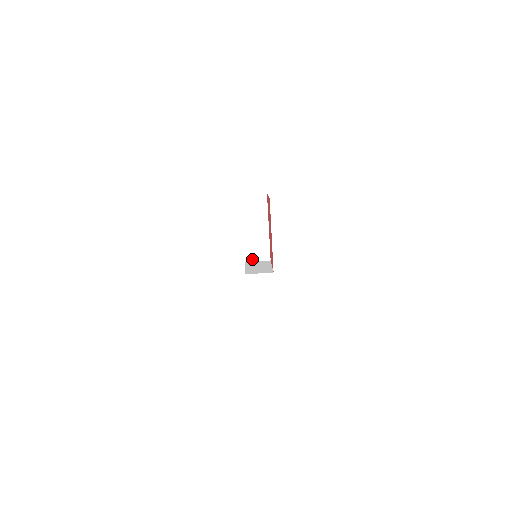
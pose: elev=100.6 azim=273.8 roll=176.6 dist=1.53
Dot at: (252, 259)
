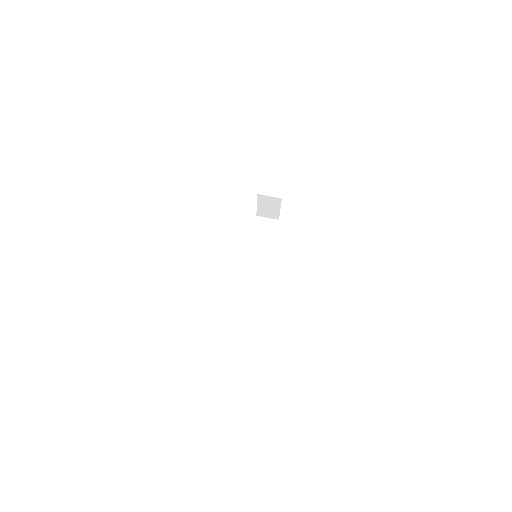
Dot at: (251, 268)
